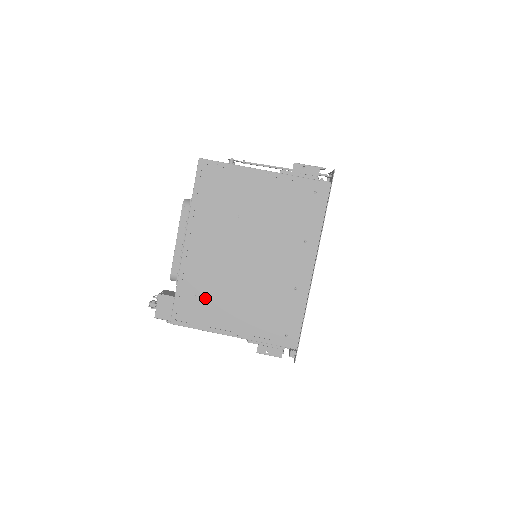
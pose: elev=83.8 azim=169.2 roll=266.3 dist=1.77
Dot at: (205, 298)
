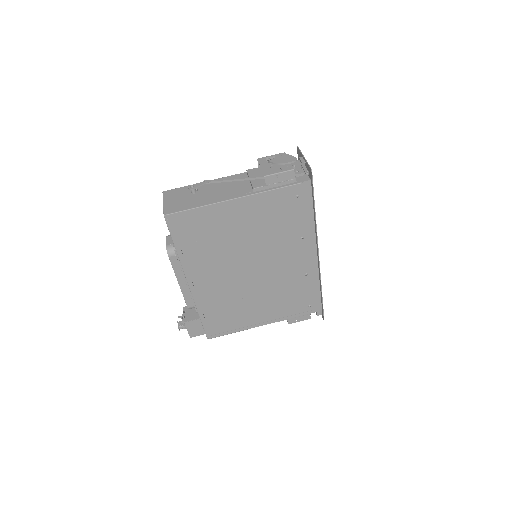
Dot at: (229, 312)
